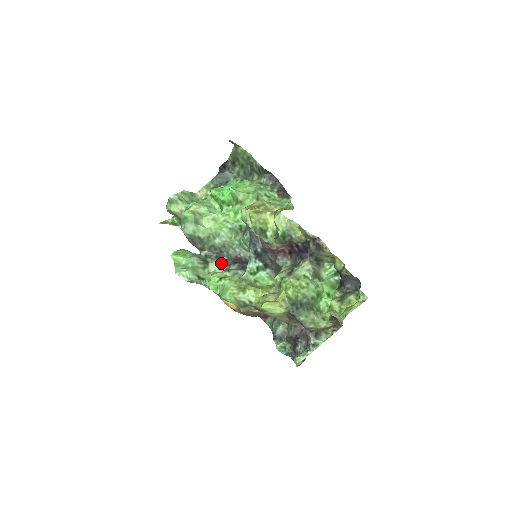
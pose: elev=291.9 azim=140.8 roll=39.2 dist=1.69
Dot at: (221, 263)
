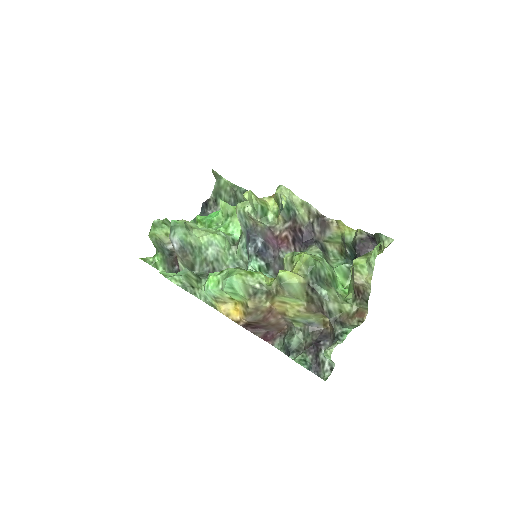
Dot at: occluded
